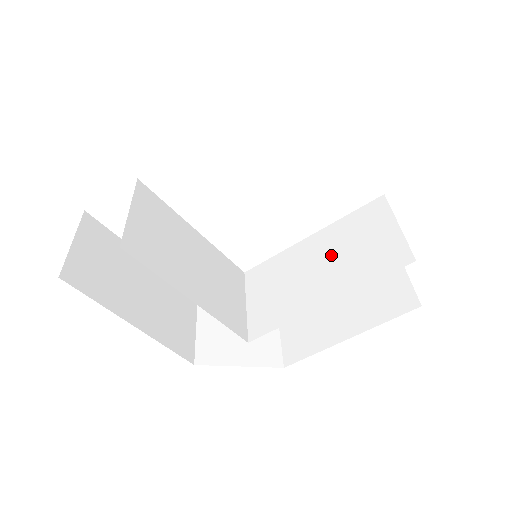
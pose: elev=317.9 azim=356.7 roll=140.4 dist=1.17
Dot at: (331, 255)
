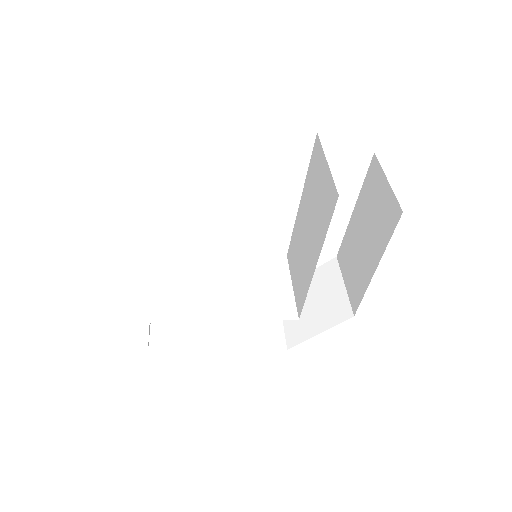
Dot at: (309, 215)
